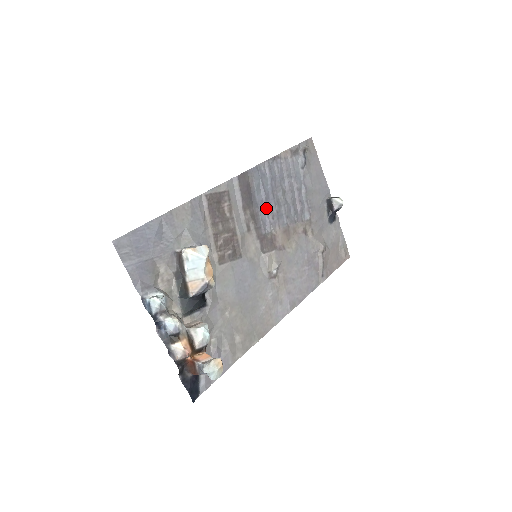
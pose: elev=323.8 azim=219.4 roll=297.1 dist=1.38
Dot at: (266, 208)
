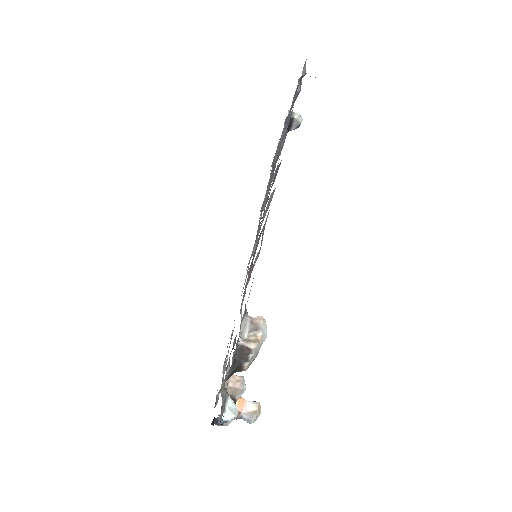
Dot at: (269, 190)
